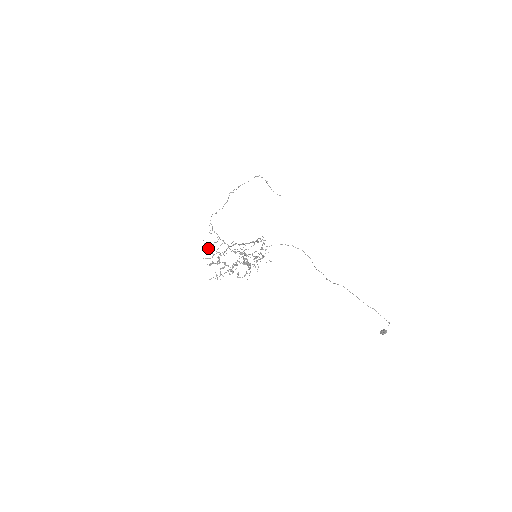
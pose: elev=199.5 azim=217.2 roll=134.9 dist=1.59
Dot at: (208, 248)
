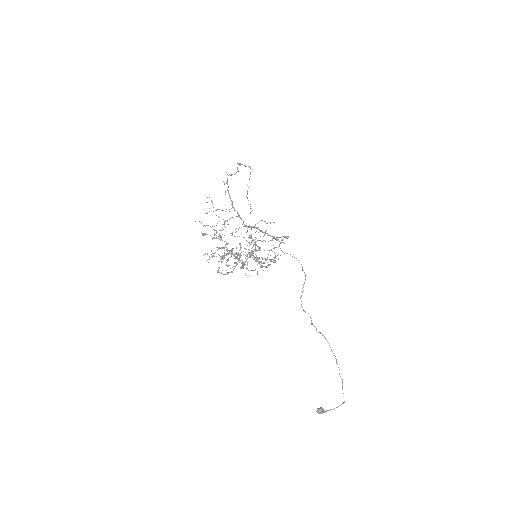
Dot at: occluded
